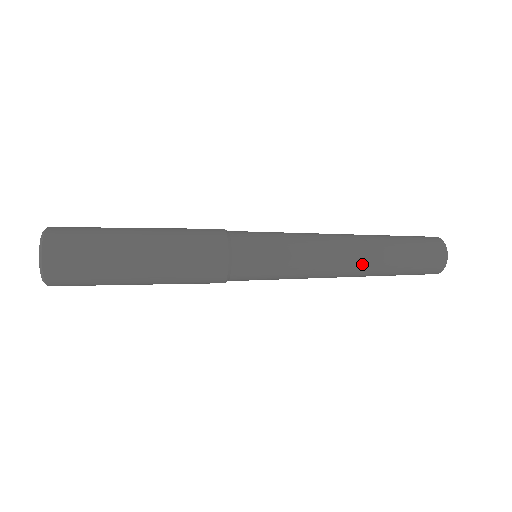
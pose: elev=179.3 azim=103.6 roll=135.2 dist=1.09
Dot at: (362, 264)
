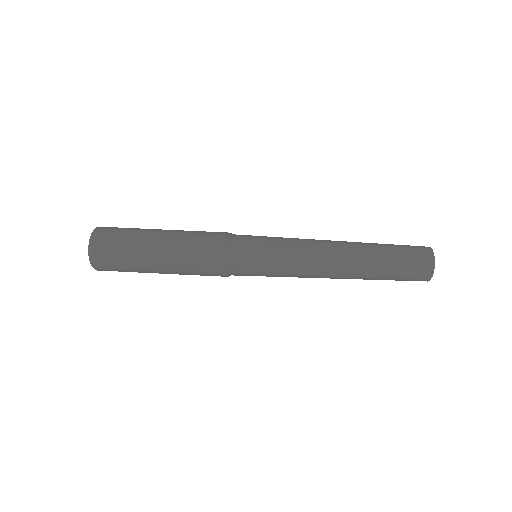
Dot at: (347, 267)
